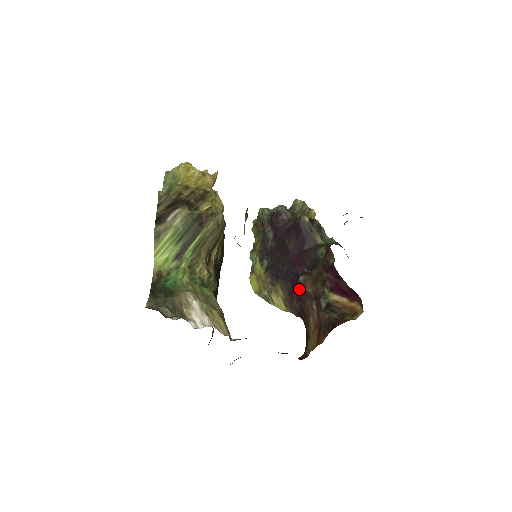
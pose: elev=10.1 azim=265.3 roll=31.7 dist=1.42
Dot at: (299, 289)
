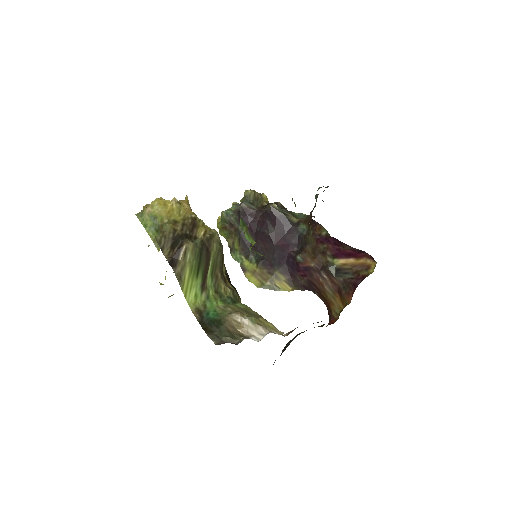
Dot at: (301, 267)
